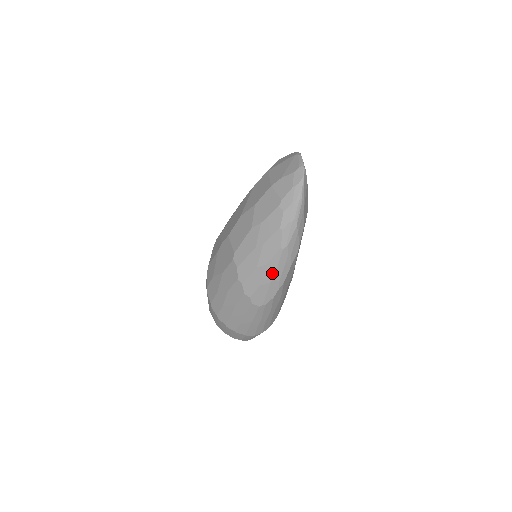
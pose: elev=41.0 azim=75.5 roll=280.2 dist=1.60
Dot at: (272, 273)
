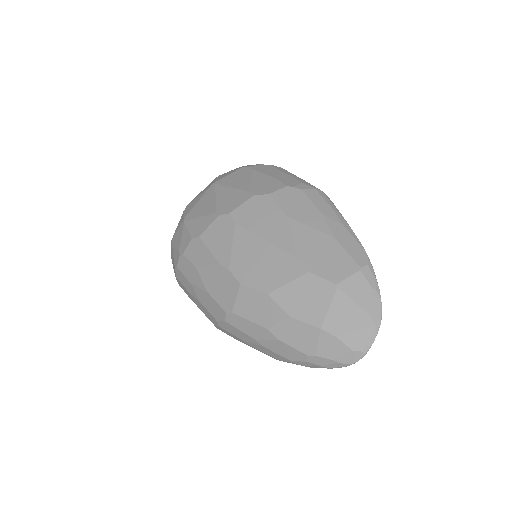
Dot at: occluded
